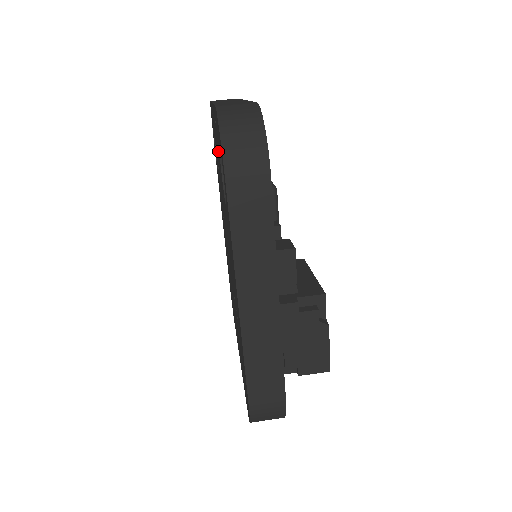
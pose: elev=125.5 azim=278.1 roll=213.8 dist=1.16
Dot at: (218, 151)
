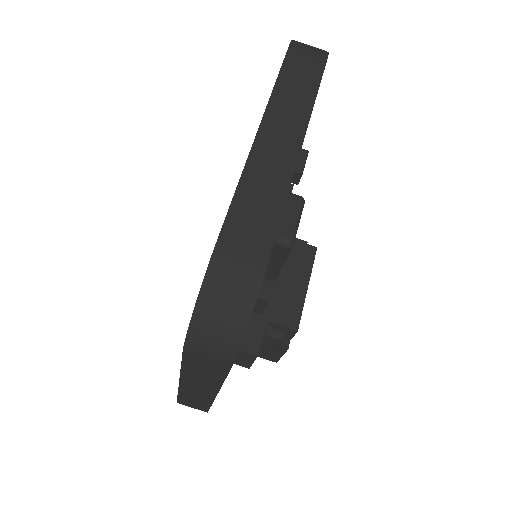
Dot at: occluded
